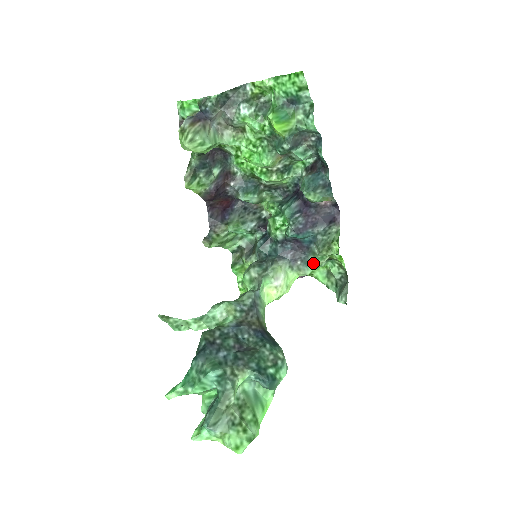
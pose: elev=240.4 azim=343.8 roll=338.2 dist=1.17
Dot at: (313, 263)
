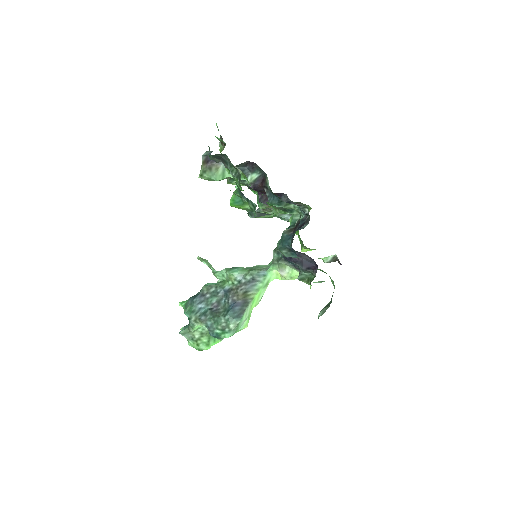
Dot at: occluded
